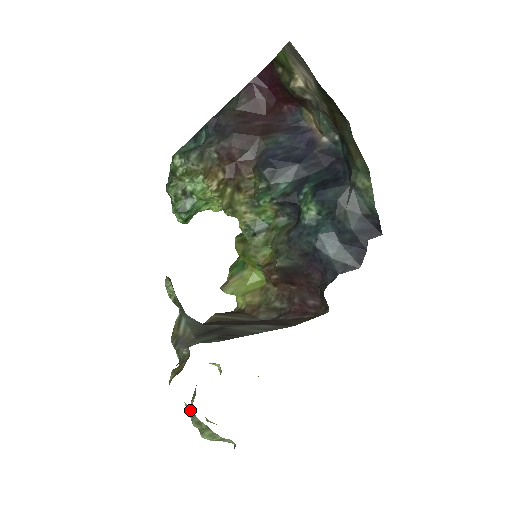
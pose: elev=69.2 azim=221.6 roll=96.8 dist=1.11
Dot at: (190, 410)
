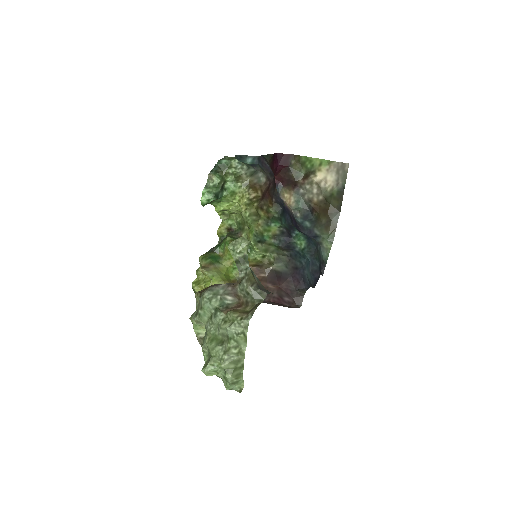
Dot at: (236, 348)
